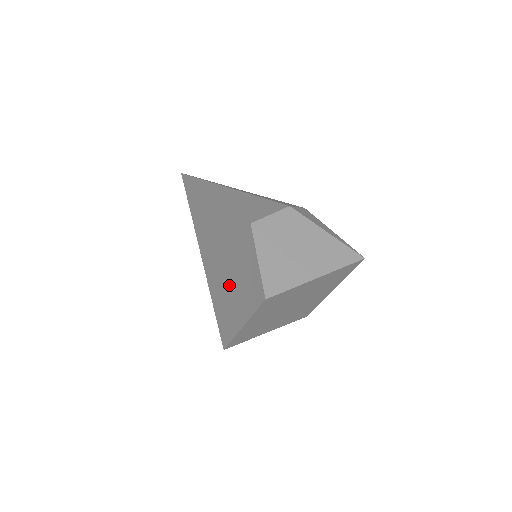
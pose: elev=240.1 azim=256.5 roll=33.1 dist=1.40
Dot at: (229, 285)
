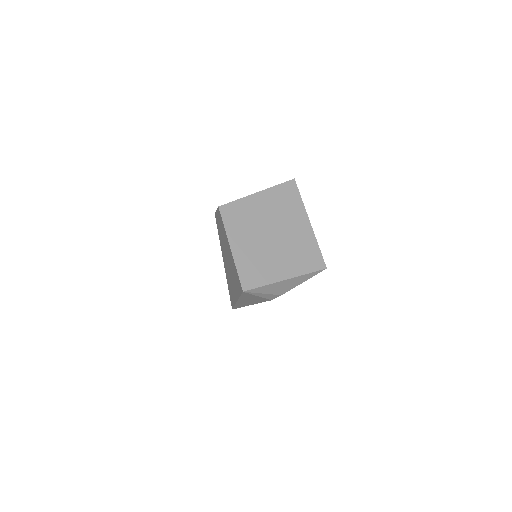
Dot at: (229, 260)
